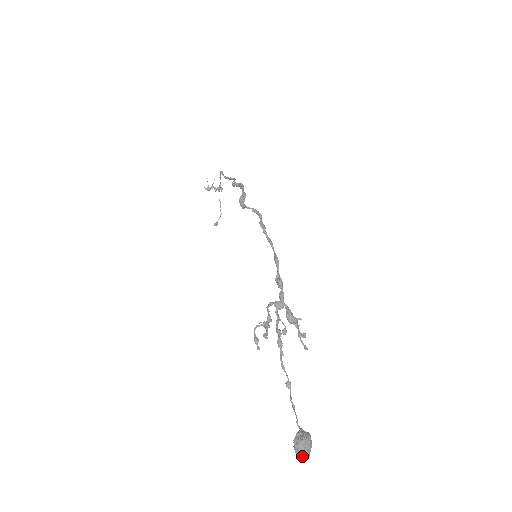
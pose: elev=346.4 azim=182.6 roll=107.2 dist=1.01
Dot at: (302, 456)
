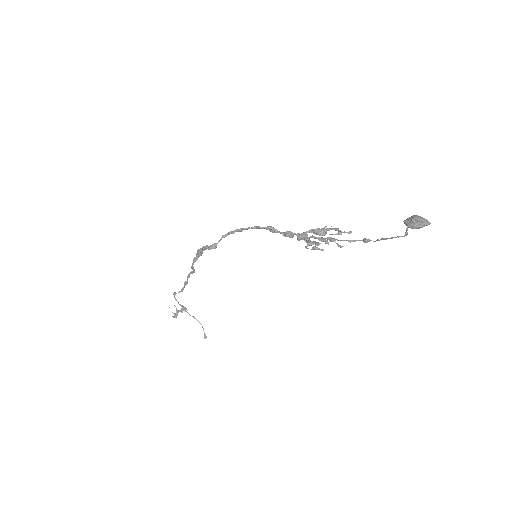
Dot at: (424, 222)
